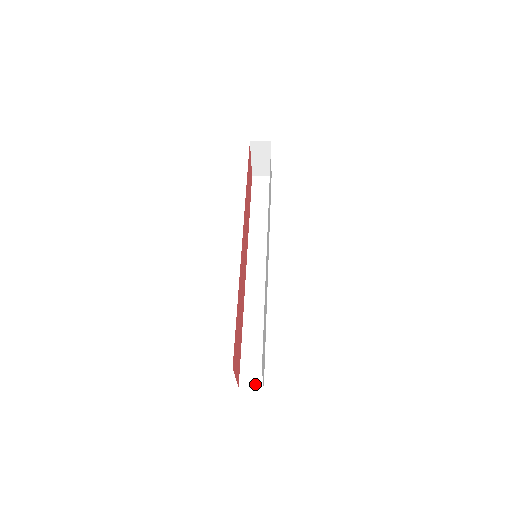
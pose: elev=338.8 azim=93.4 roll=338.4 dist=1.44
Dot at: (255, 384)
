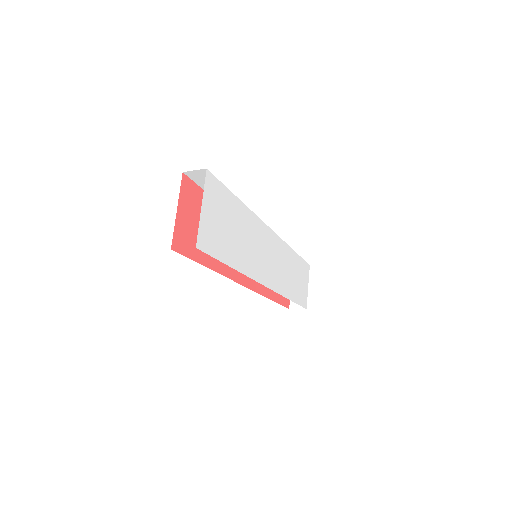
Dot at: occluded
